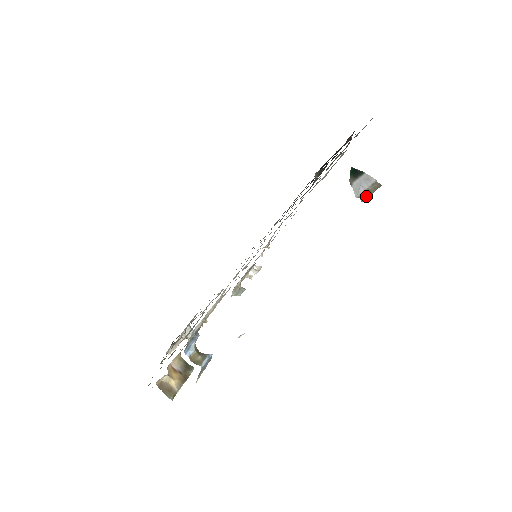
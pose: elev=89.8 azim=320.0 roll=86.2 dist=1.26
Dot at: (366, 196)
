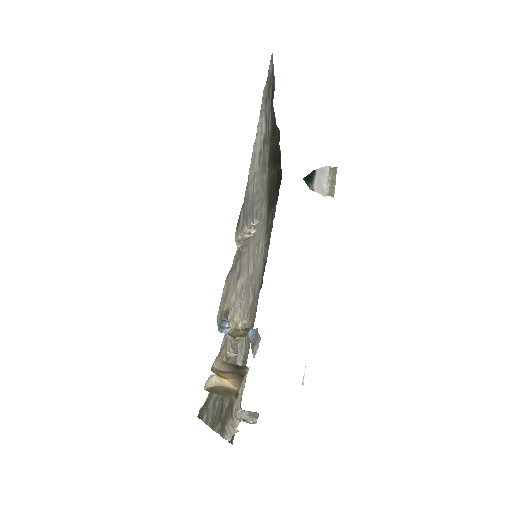
Dot at: (332, 188)
